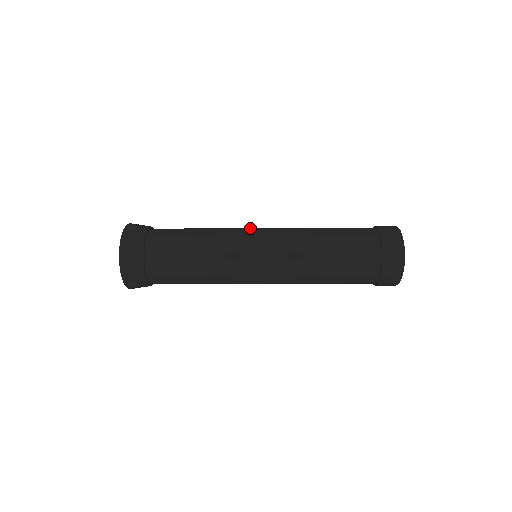
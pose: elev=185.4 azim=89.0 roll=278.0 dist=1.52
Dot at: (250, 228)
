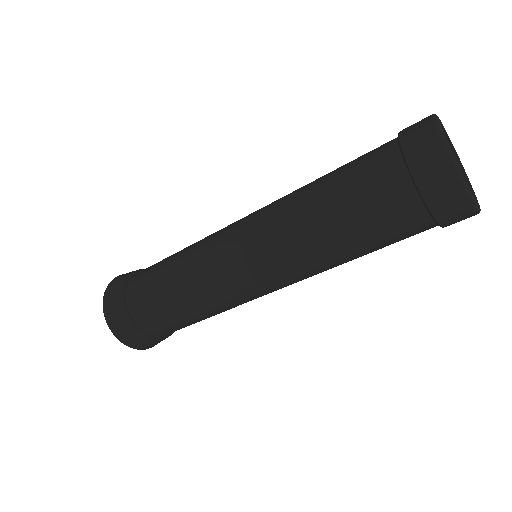
Dot at: (229, 225)
